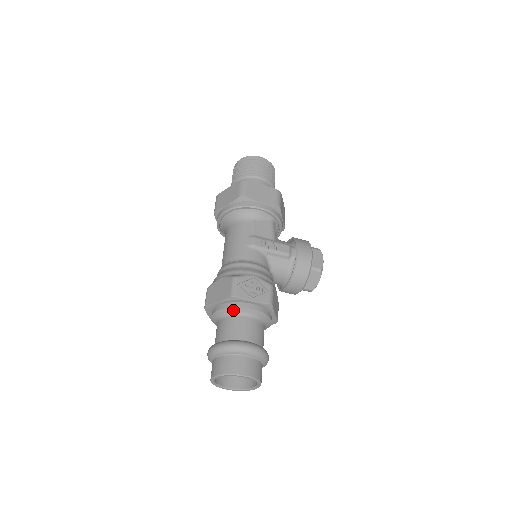
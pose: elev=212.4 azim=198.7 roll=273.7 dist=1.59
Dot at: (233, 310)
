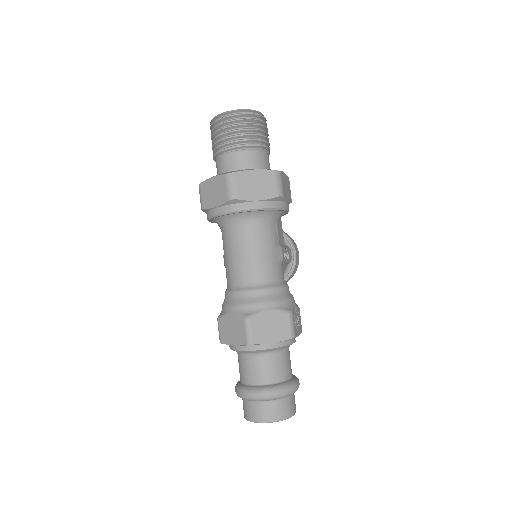
Dot at: (283, 347)
